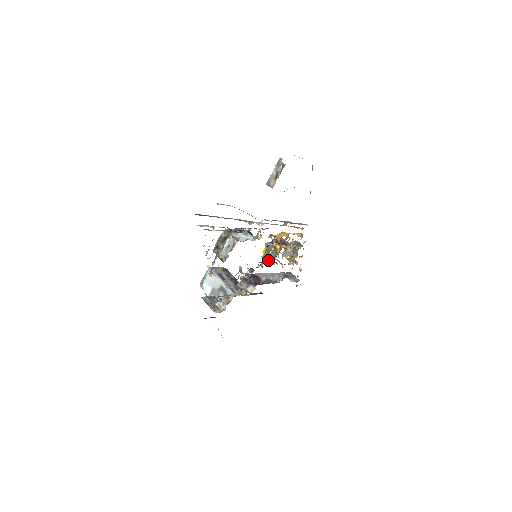
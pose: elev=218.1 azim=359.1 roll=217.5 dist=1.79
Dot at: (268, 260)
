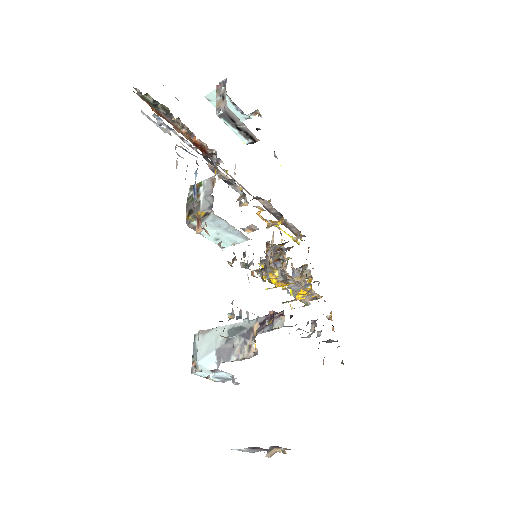
Dot at: (277, 276)
